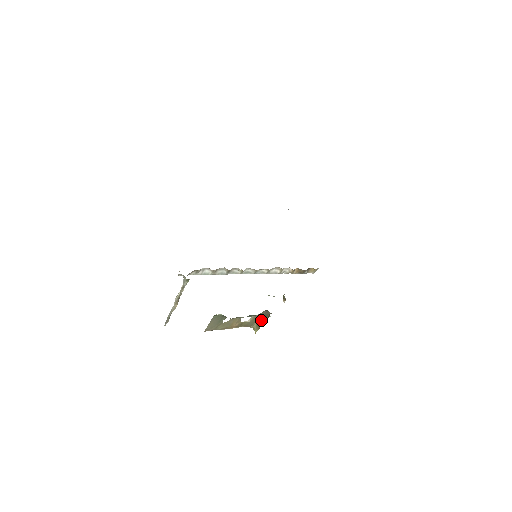
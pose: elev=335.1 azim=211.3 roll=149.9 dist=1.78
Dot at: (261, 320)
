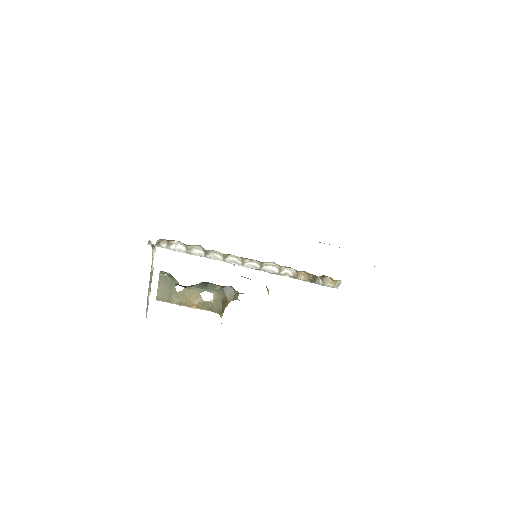
Dot at: (226, 300)
